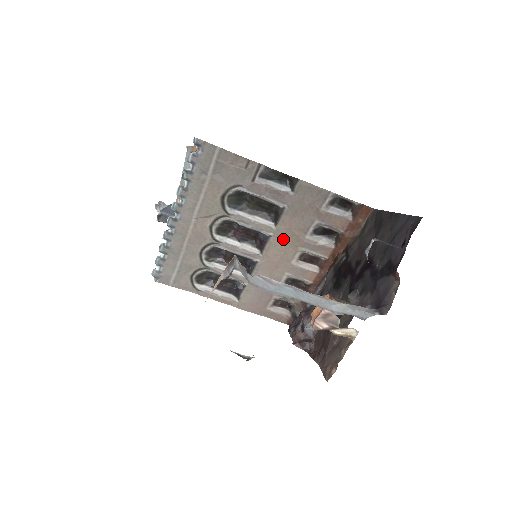
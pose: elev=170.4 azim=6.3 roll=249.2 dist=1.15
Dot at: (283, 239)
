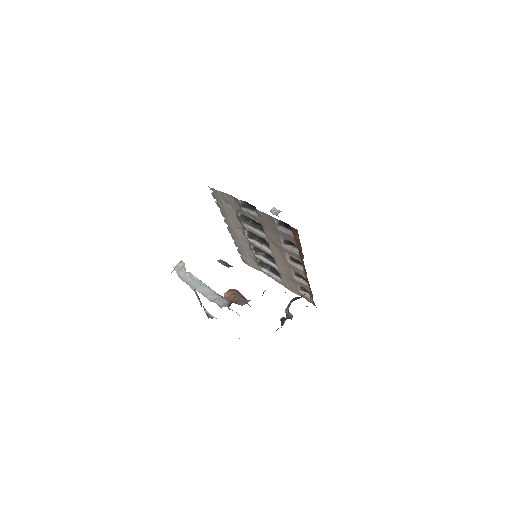
Dot at: (275, 245)
